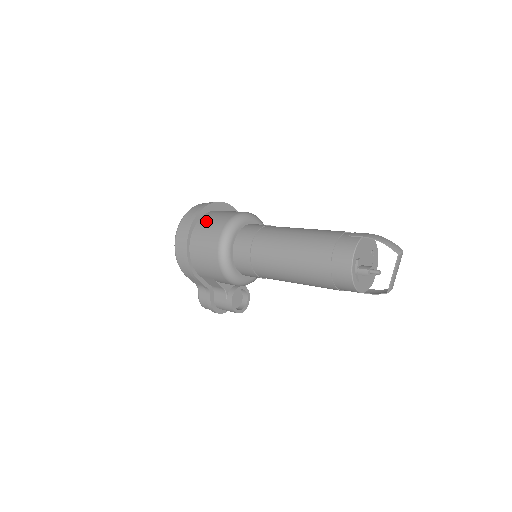
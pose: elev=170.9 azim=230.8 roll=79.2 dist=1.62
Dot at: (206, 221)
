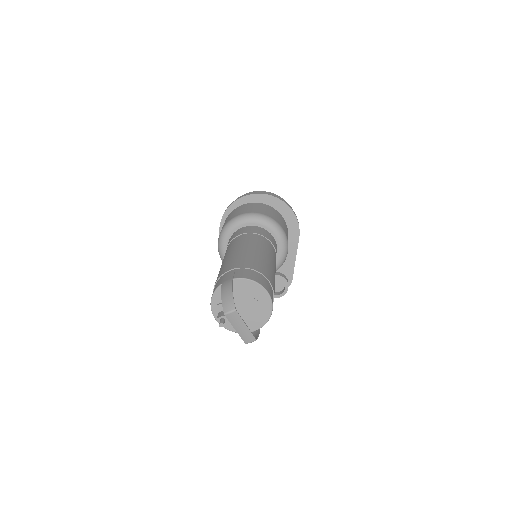
Dot at: (226, 219)
